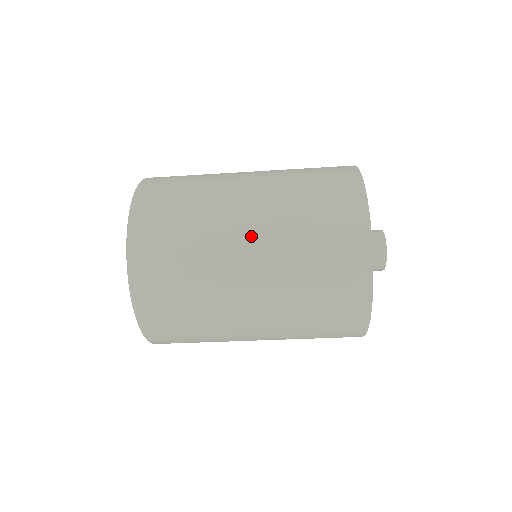
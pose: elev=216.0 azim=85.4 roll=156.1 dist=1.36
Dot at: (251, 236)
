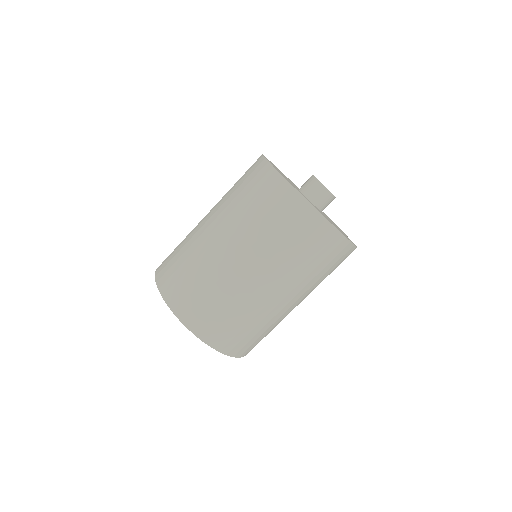
Dot at: (223, 238)
